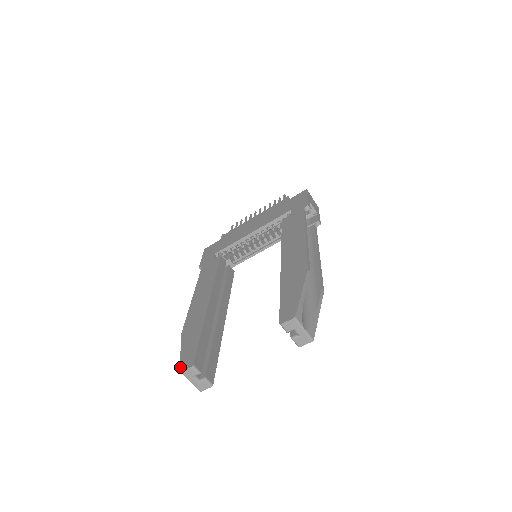
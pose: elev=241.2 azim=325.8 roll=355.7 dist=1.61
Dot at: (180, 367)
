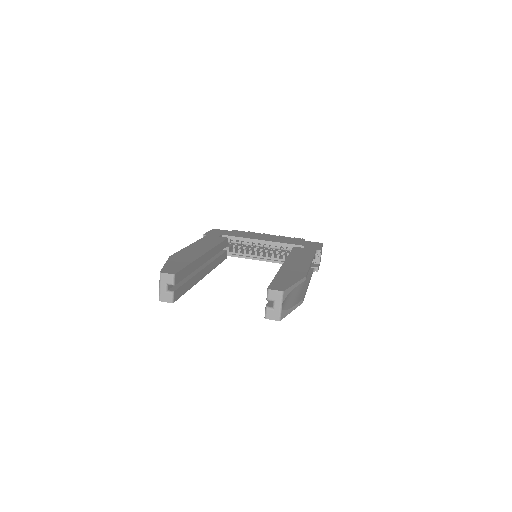
Dot at: (161, 270)
